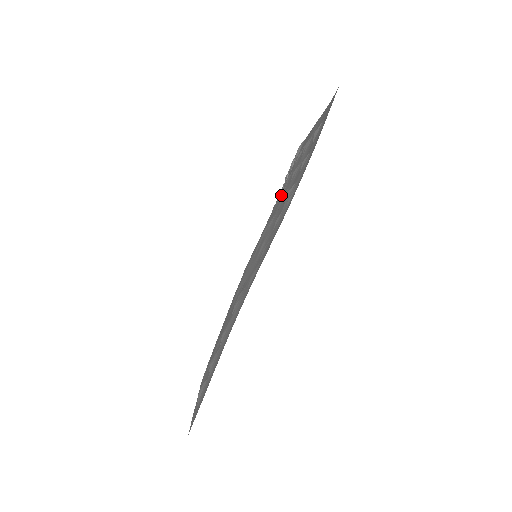
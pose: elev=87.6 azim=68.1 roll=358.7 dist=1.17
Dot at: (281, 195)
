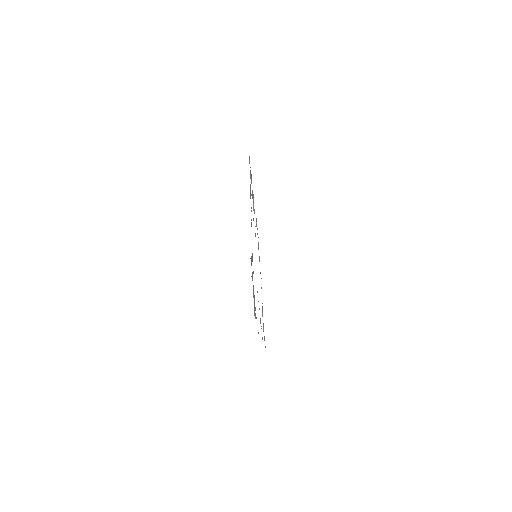
Dot at: occluded
